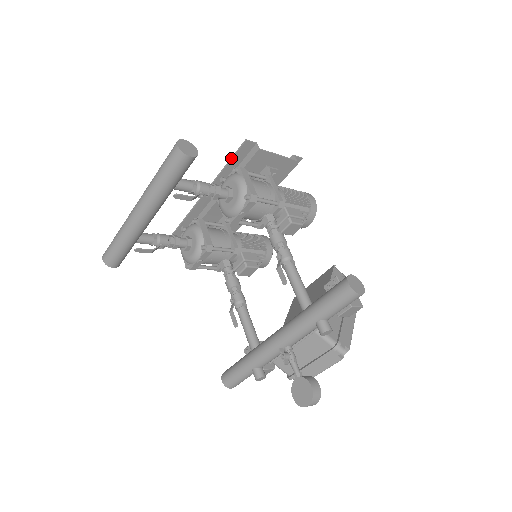
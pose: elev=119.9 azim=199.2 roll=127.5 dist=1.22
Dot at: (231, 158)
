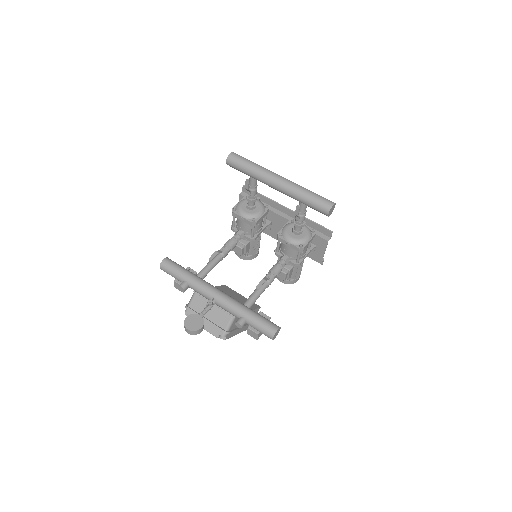
Dot at: (318, 224)
